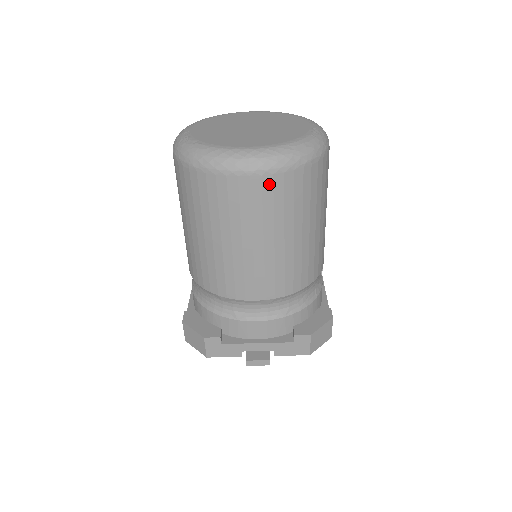
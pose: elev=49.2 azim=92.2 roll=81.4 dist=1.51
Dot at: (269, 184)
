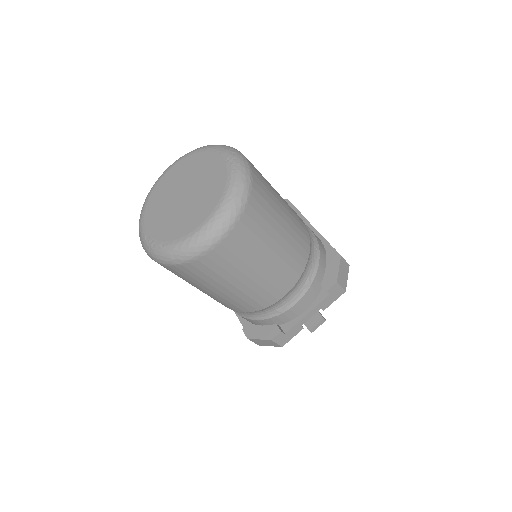
Dot at: (236, 235)
